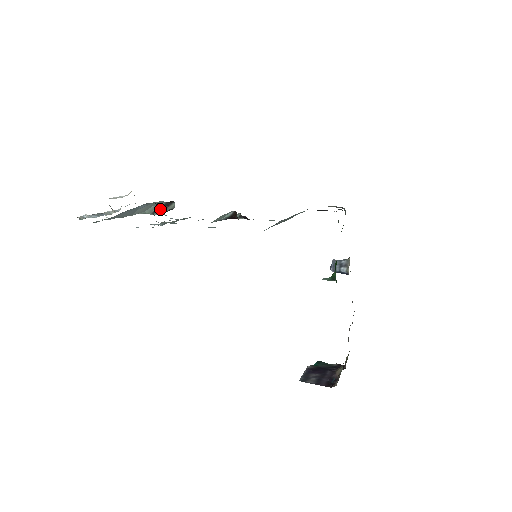
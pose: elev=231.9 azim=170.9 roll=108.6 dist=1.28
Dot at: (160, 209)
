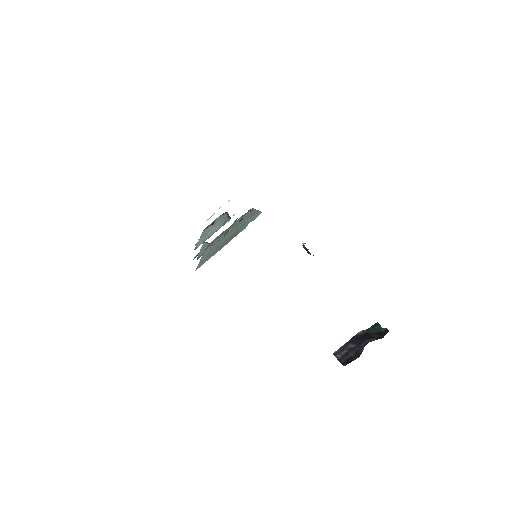
Dot at: (229, 216)
